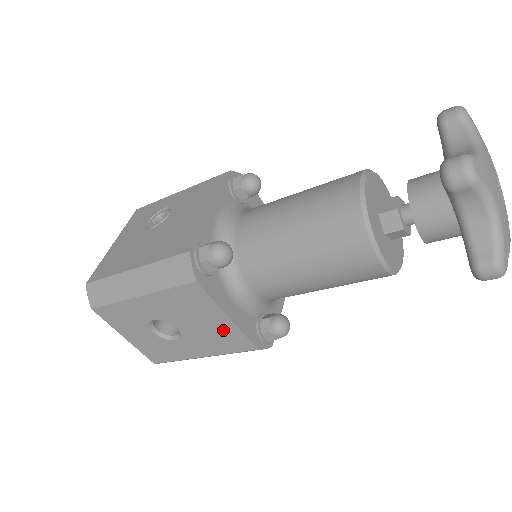
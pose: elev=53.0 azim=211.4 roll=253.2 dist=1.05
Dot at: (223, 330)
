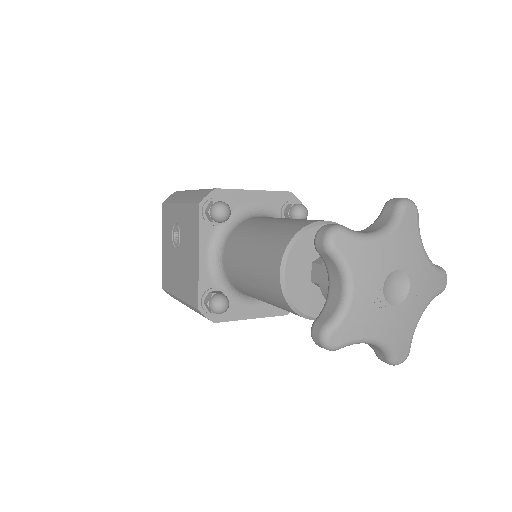
Dot at: occluded
